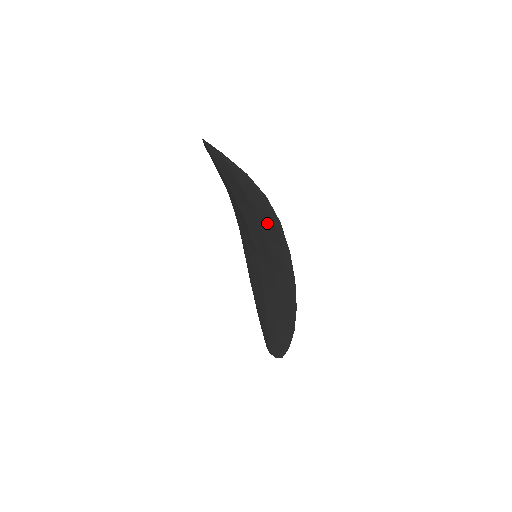
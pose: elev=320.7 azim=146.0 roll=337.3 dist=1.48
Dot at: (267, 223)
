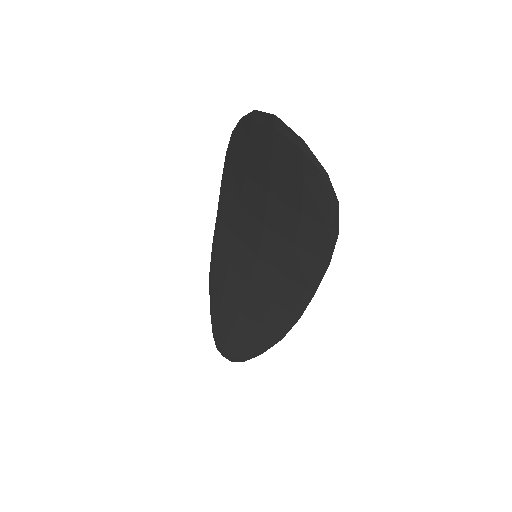
Dot at: (314, 229)
